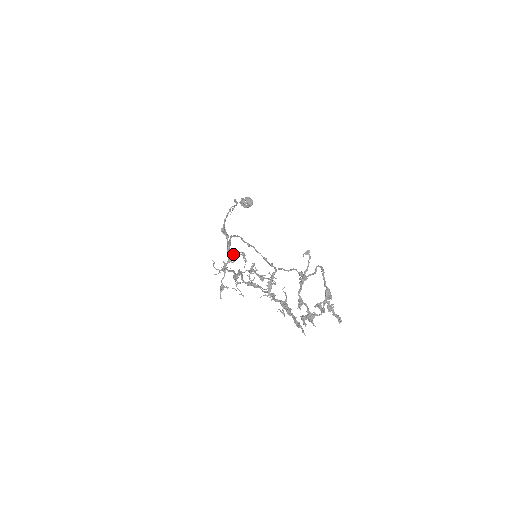
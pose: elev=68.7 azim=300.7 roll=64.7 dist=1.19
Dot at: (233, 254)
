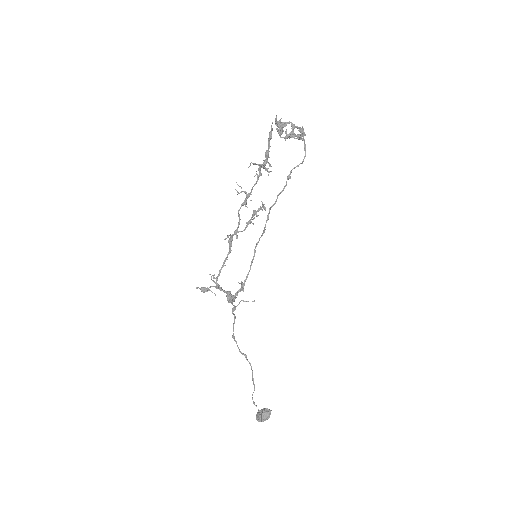
Dot at: (232, 298)
